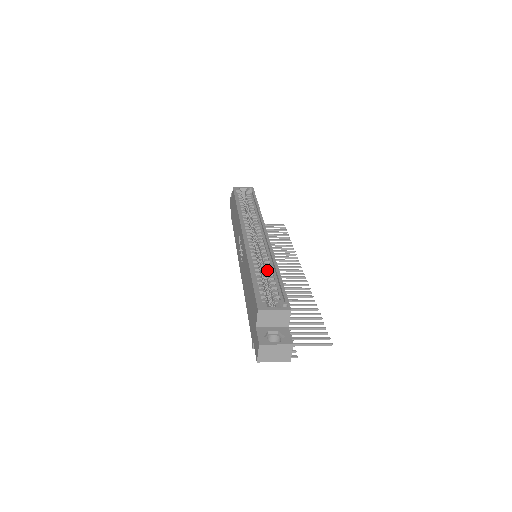
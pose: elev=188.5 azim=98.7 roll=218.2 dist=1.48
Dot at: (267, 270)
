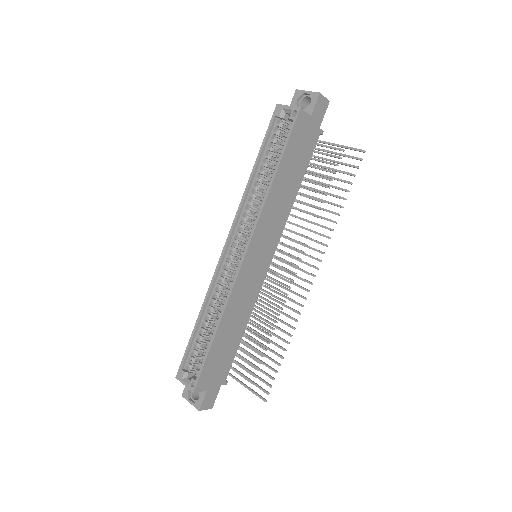
Dot at: (215, 321)
